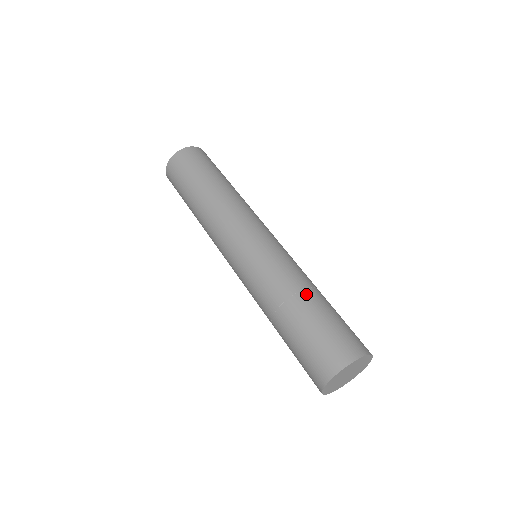
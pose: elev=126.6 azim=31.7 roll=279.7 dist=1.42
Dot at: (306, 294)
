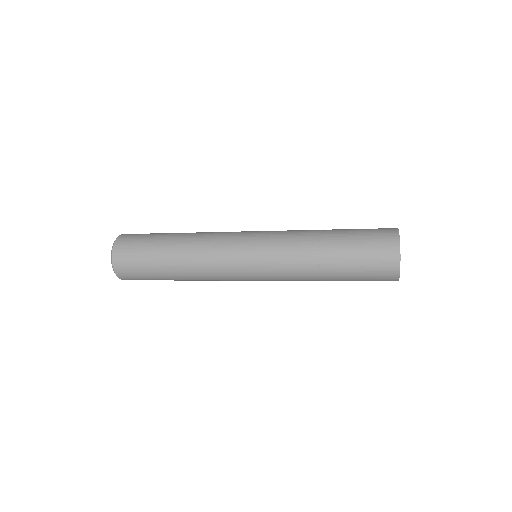
Dot at: occluded
